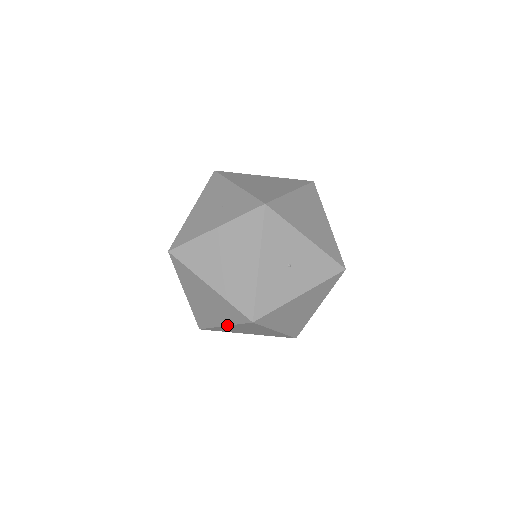
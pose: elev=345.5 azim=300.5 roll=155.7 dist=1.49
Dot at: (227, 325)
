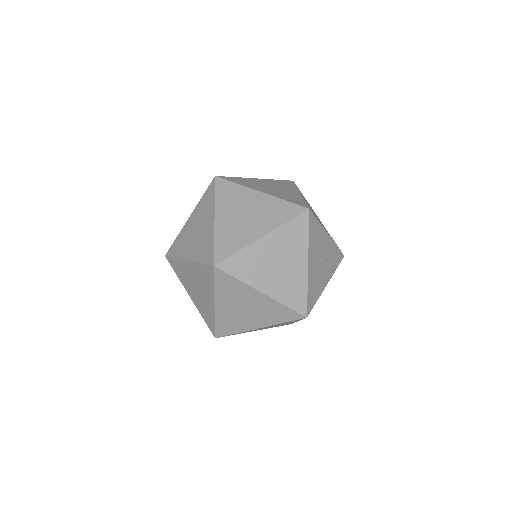
Dot at: (266, 326)
